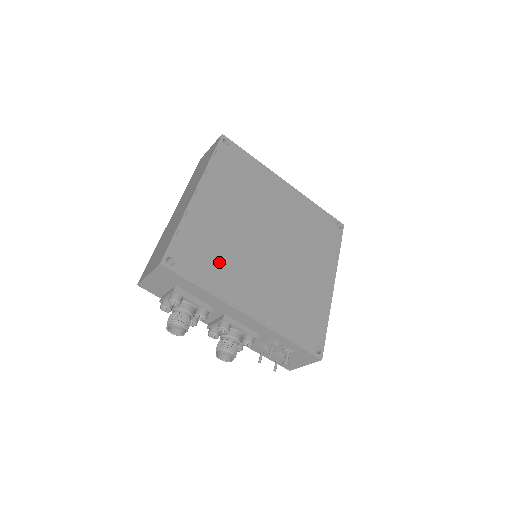
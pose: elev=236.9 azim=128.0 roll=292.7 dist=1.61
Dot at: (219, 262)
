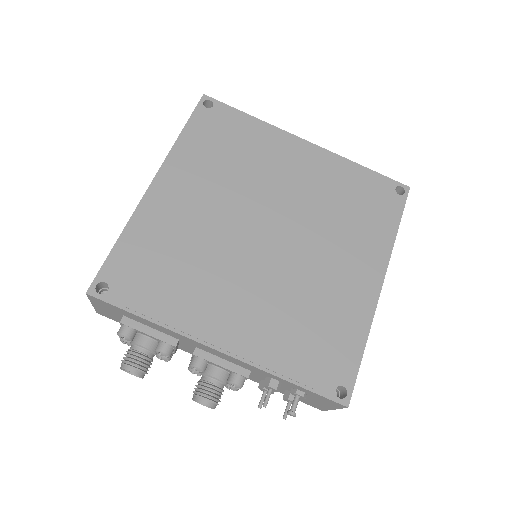
Dot at: (178, 278)
